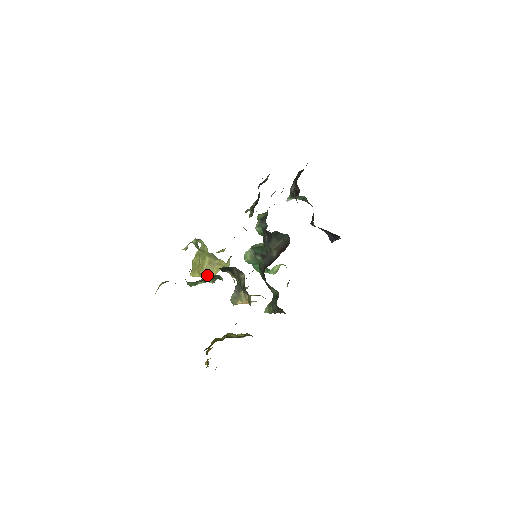
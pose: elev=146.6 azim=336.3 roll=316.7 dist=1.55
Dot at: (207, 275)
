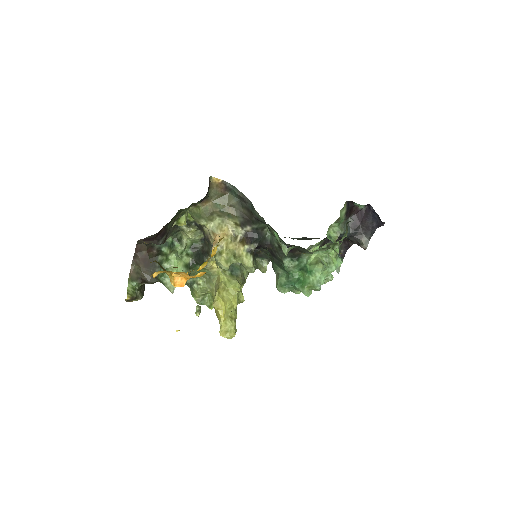
Dot at: (214, 299)
